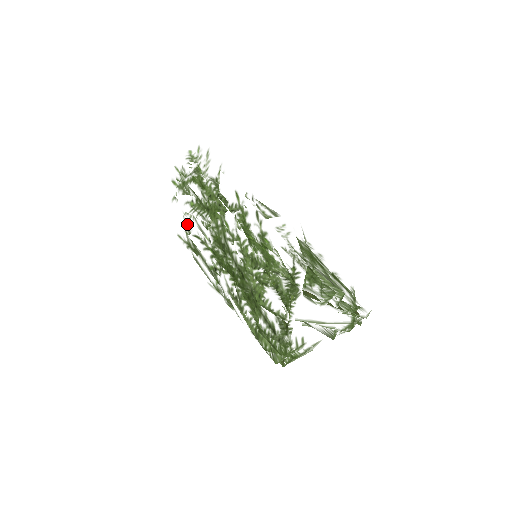
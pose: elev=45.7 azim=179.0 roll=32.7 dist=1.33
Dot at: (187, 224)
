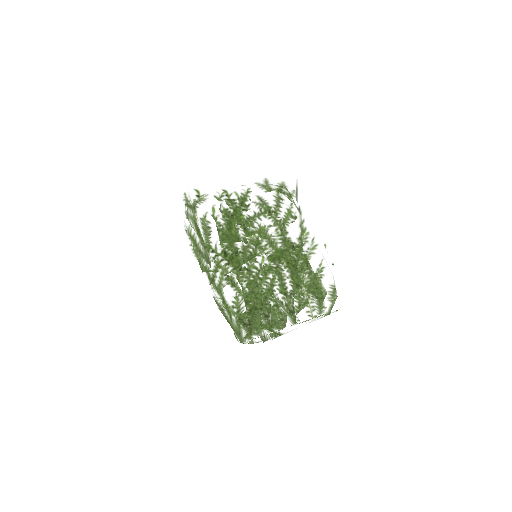
Dot at: occluded
